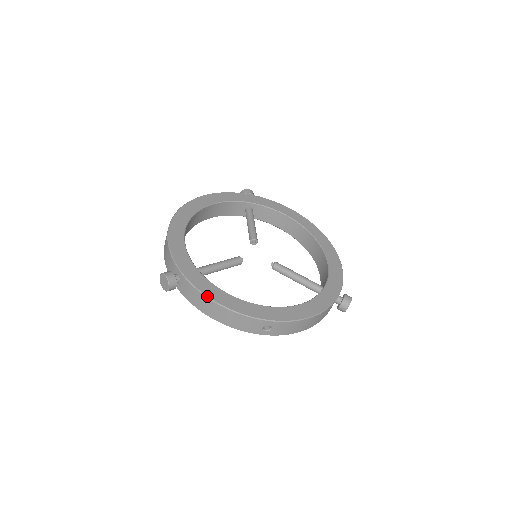
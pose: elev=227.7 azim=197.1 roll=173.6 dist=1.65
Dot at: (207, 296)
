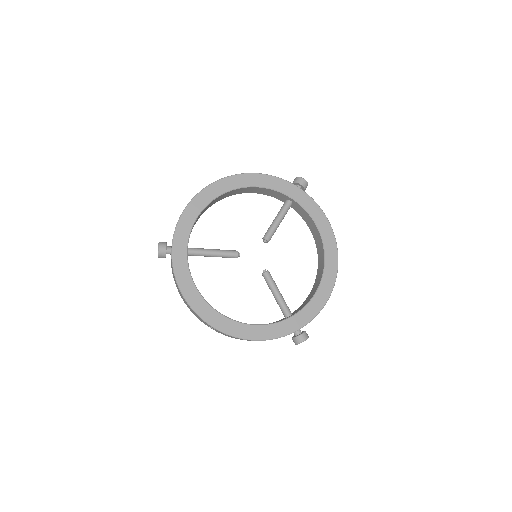
Dot at: (177, 282)
